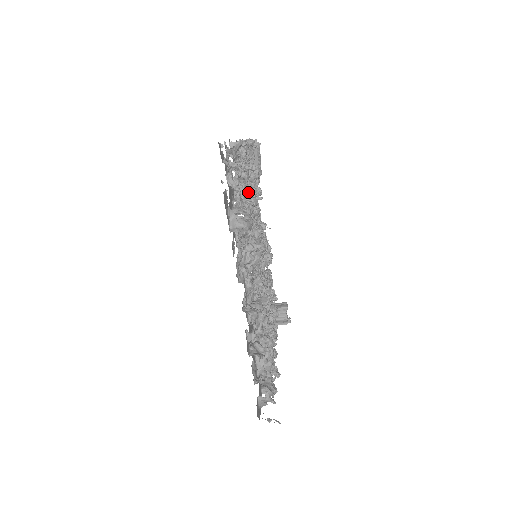
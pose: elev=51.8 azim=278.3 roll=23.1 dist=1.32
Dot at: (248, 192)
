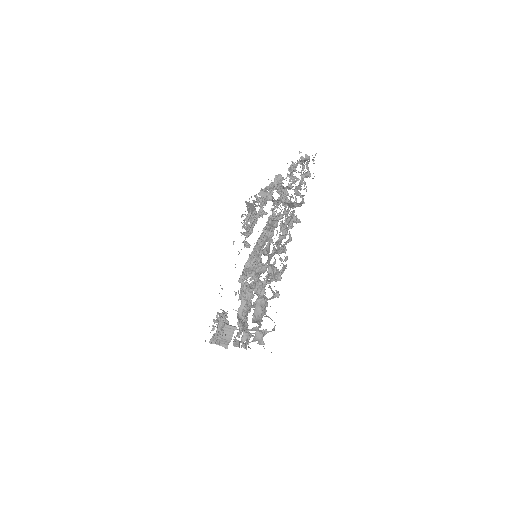
Dot at: occluded
